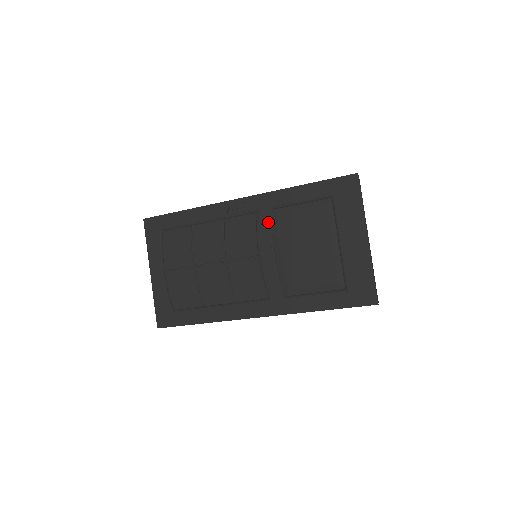
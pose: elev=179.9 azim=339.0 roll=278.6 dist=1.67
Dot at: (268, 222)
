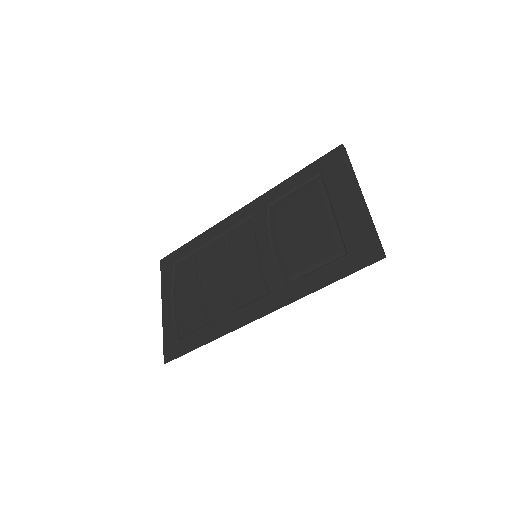
Dot at: (265, 219)
